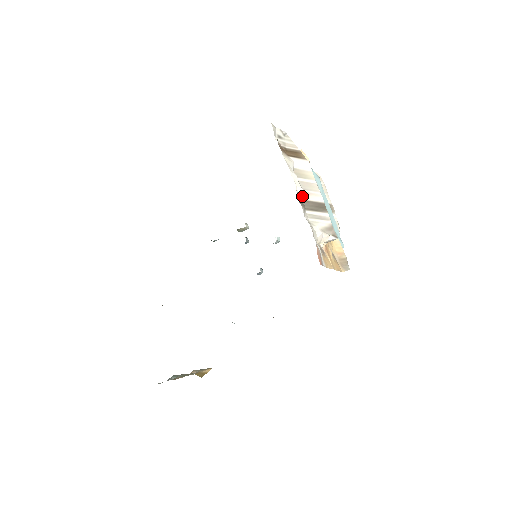
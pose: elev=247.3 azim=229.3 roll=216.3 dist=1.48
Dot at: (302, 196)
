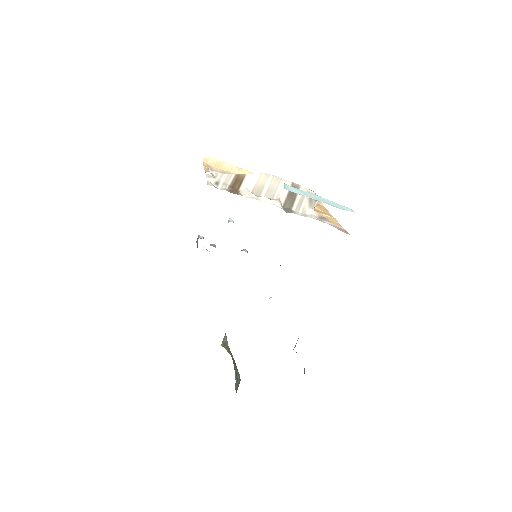
Dot at: (281, 205)
